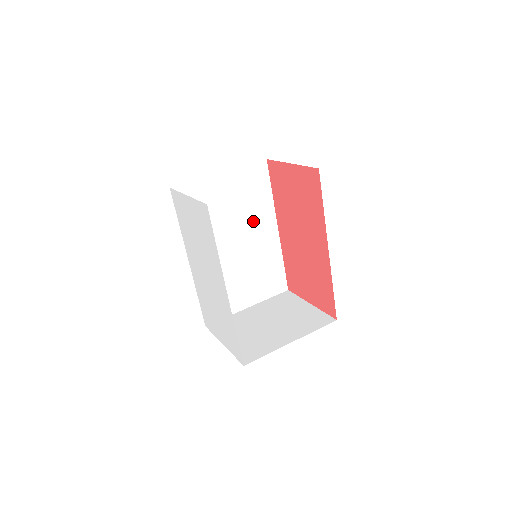
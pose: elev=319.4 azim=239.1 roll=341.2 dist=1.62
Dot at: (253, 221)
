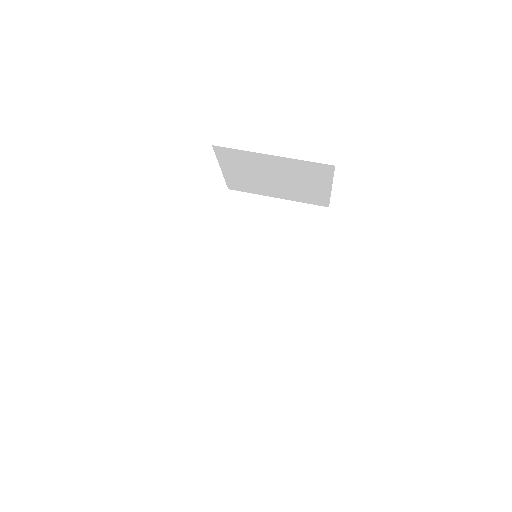
Dot at: (289, 257)
